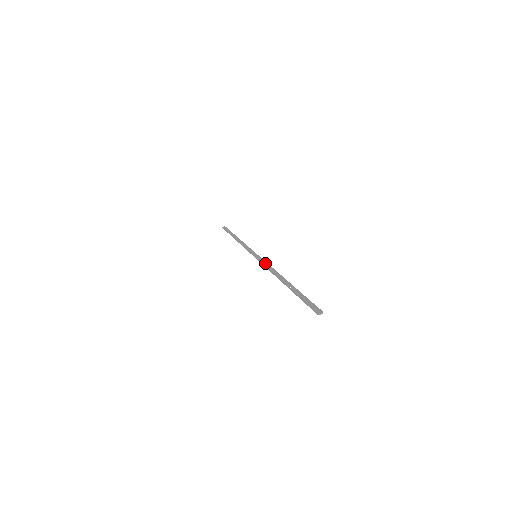
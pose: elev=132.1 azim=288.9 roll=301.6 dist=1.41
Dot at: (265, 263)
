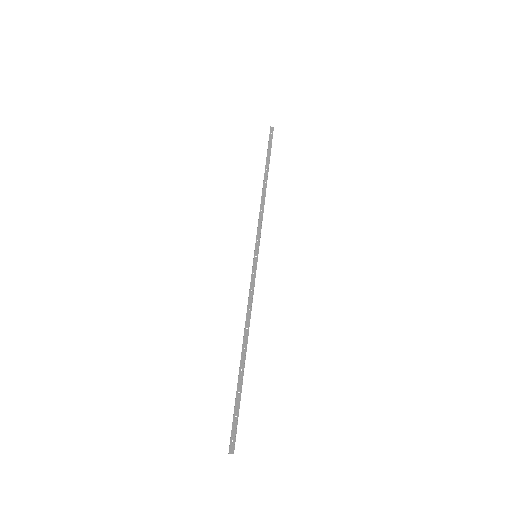
Dot at: (253, 286)
